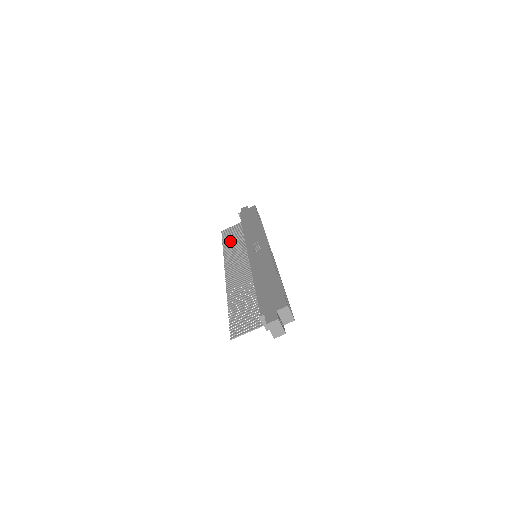
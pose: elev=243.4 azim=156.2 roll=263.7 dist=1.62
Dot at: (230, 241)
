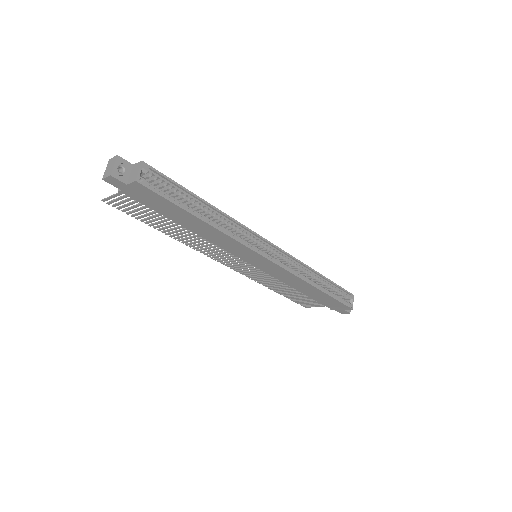
Dot at: (286, 292)
